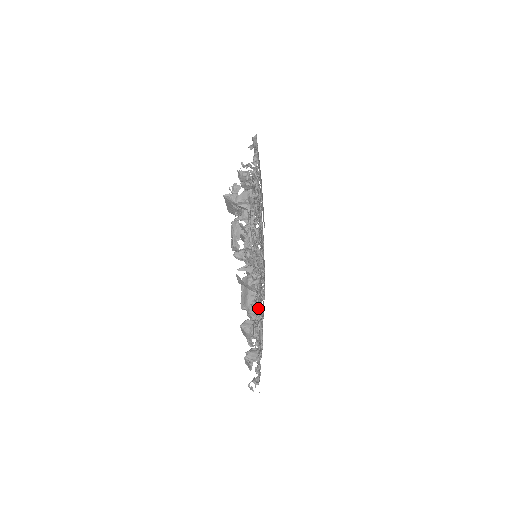
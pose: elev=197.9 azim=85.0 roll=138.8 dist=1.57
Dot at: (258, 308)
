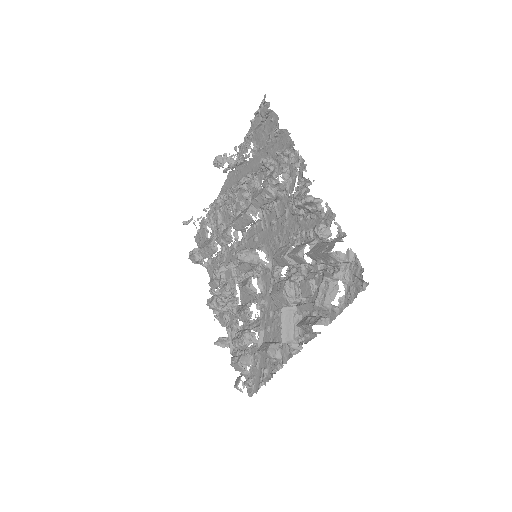
Dot at: (257, 314)
